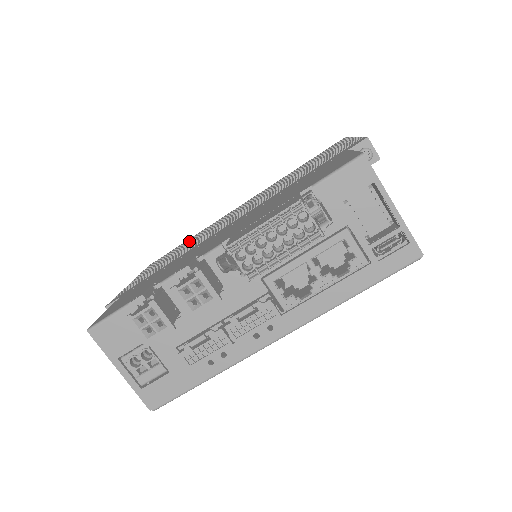
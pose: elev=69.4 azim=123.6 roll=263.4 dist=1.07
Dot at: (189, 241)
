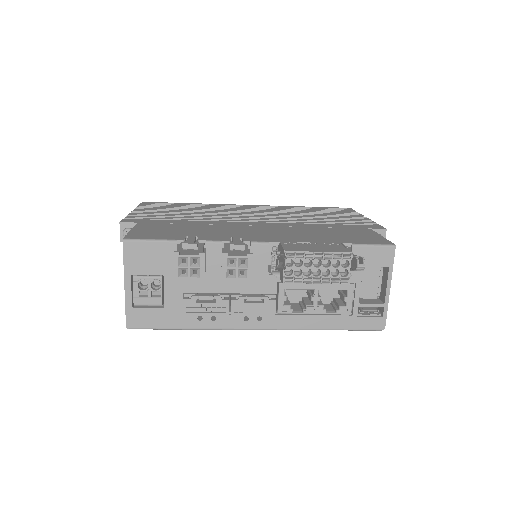
Dot at: (196, 207)
